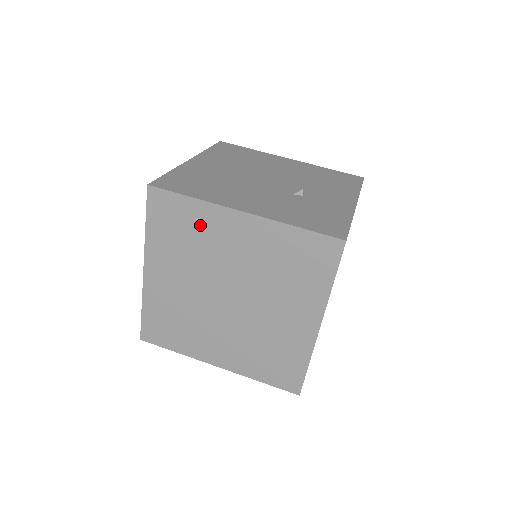
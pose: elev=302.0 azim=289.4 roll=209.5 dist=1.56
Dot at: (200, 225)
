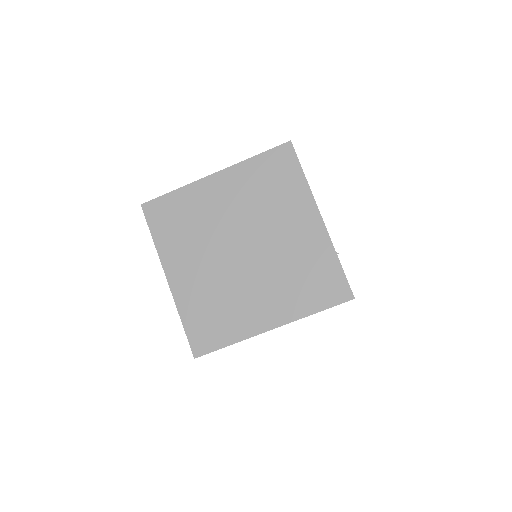
Dot at: (288, 194)
